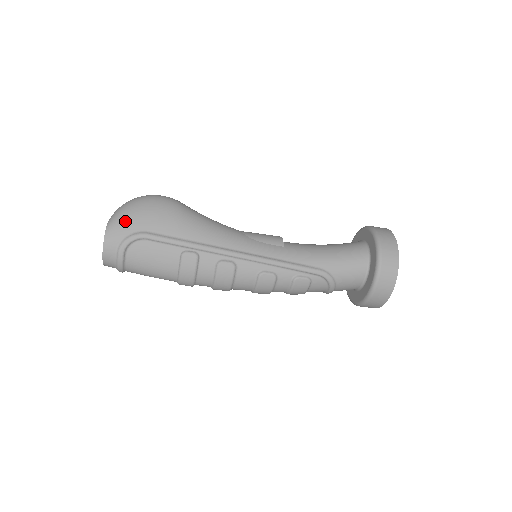
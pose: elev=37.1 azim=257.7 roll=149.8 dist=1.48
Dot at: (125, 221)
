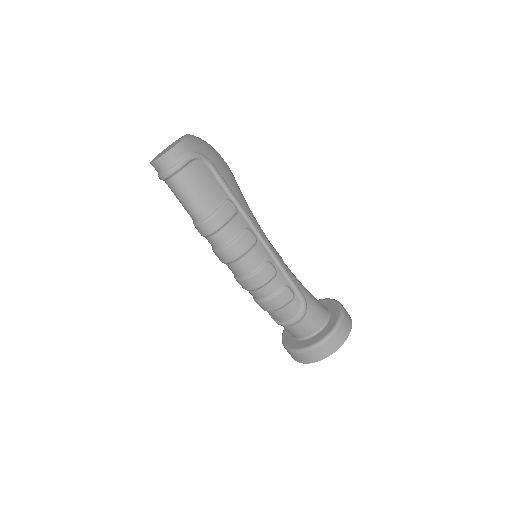
Dot at: (202, 144)
